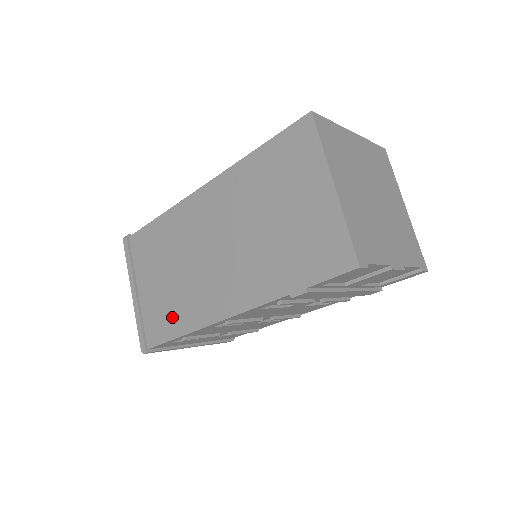
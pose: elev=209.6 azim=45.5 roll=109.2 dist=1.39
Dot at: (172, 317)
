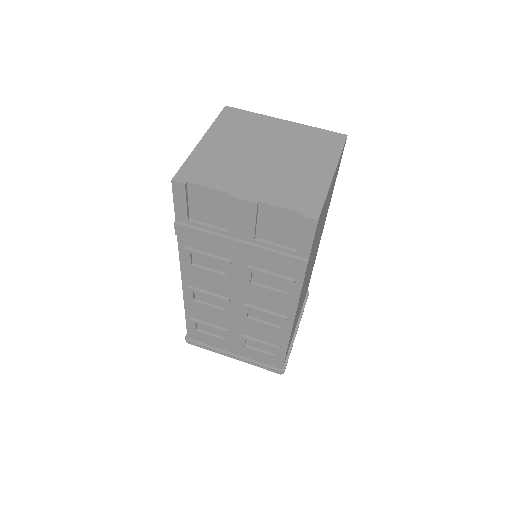
Dot at: occluded
